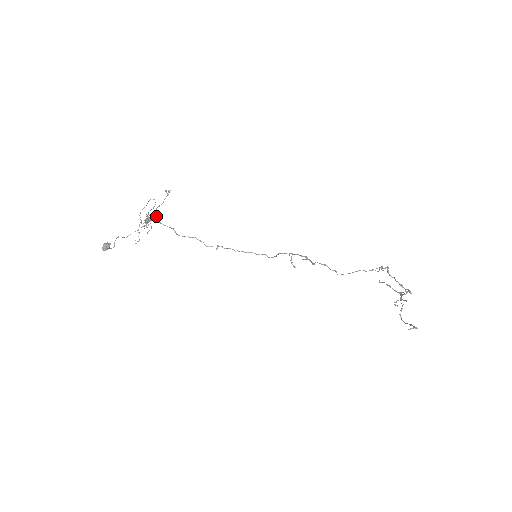
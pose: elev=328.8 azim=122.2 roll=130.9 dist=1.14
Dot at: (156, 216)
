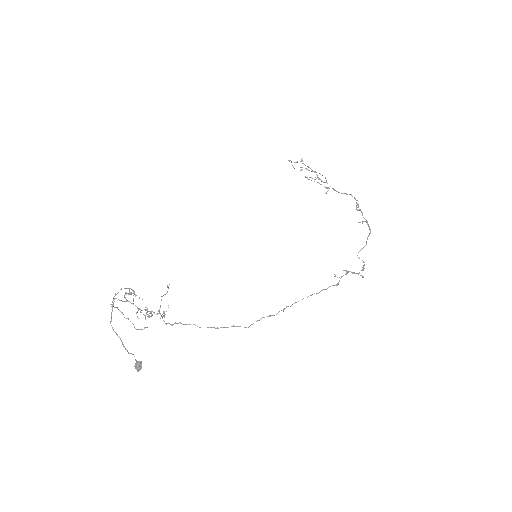
Dot at: occluded
